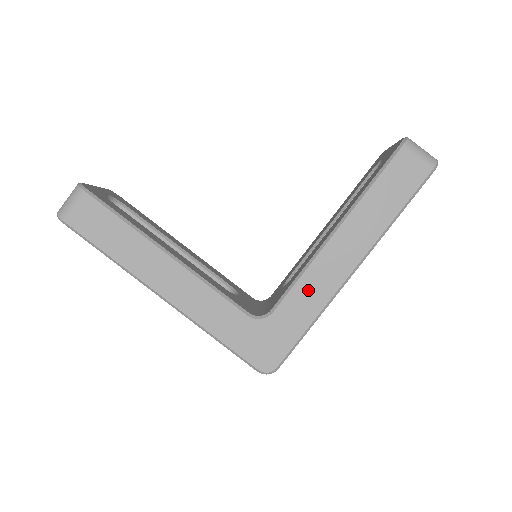
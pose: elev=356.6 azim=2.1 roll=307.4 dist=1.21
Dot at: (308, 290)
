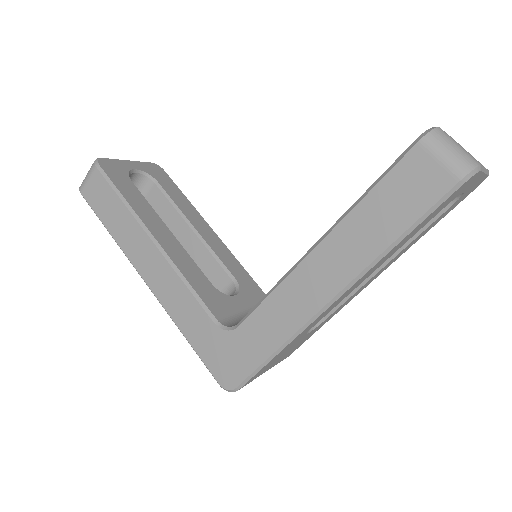
Dot at: (276, 311)
